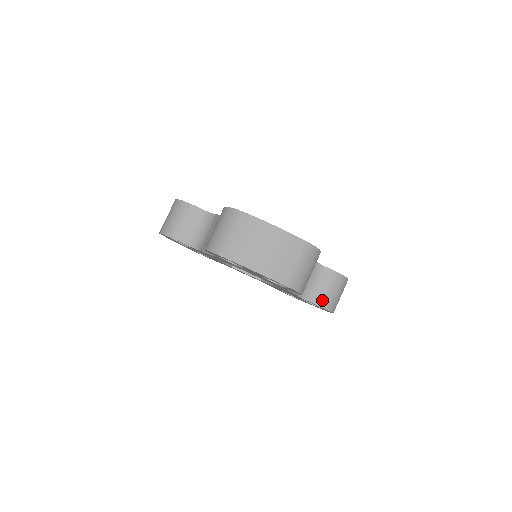
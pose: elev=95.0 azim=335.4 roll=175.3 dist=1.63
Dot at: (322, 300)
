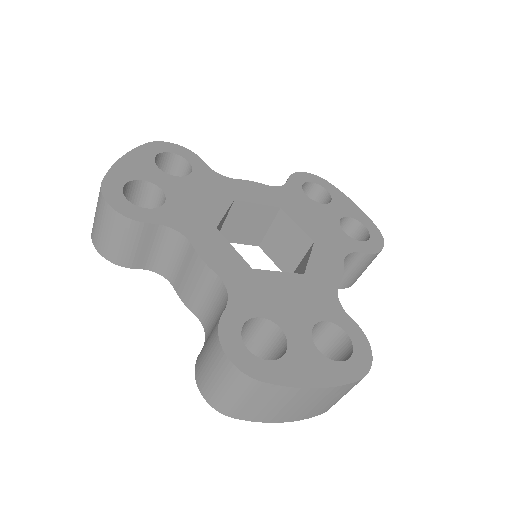
Dot at: (347, 283)
